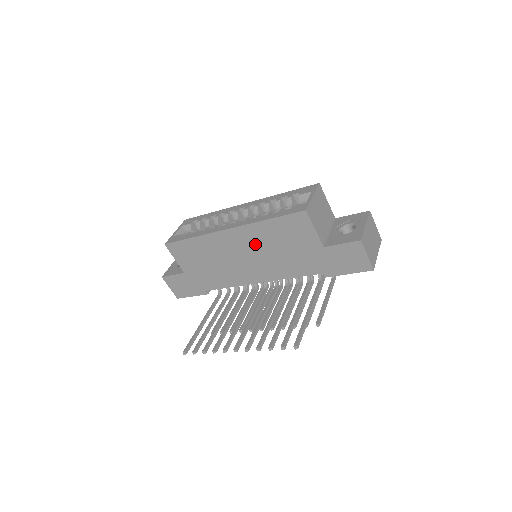
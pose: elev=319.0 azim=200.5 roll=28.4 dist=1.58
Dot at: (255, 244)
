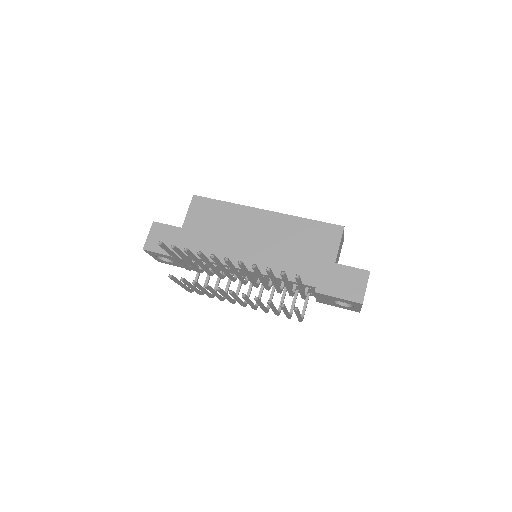
Dot at: (278, 233)
